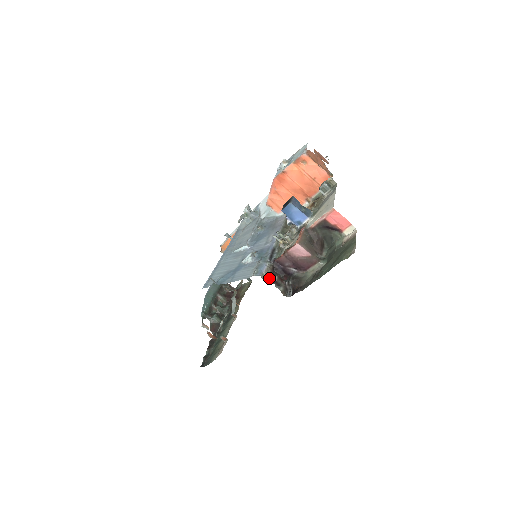
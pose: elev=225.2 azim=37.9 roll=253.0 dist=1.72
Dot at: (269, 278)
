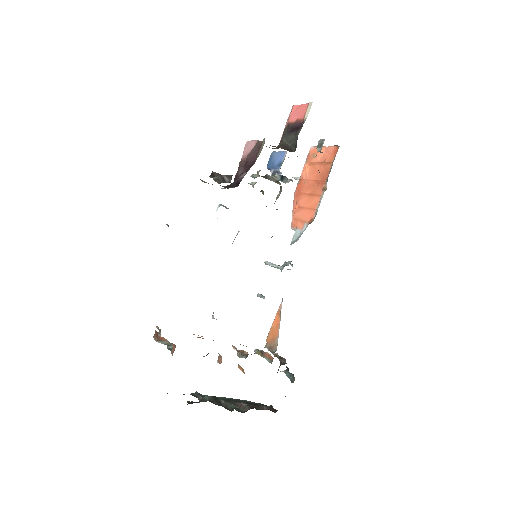
Dot at: (212, 184)
